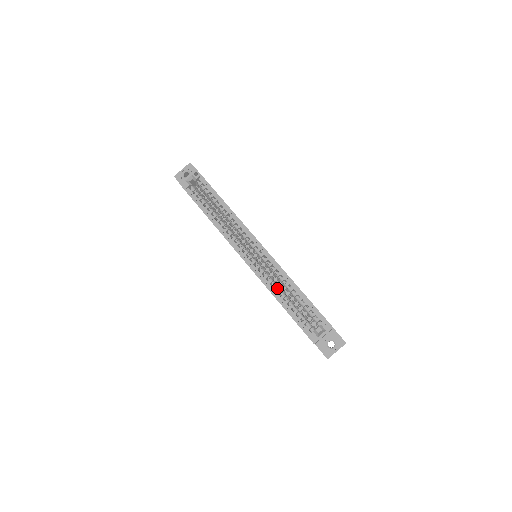
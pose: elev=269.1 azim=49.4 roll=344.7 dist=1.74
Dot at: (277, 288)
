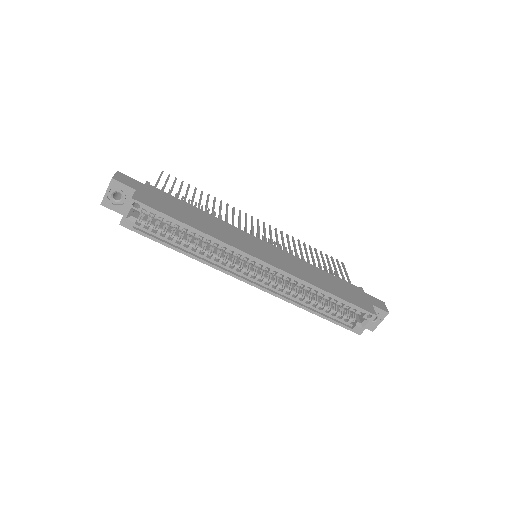
Dot at: (301, 297)
